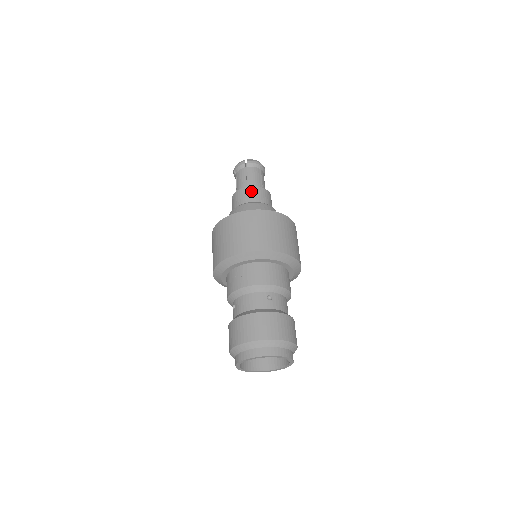
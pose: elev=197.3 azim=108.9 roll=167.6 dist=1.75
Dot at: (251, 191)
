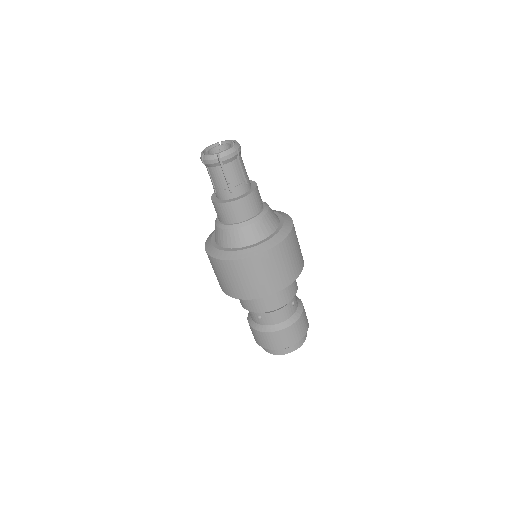
Dot at: (218, 209)
